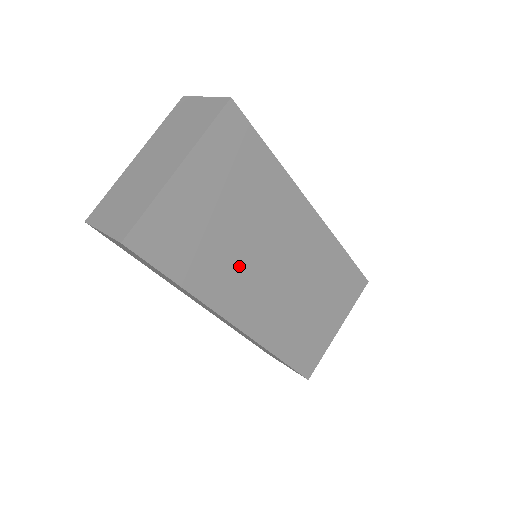
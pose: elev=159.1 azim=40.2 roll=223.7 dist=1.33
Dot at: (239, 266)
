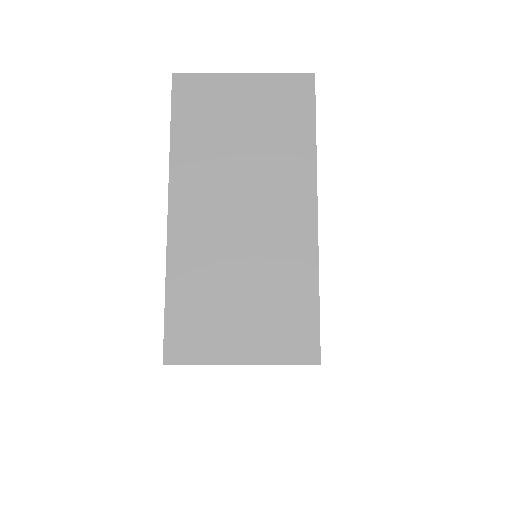
Dot at: occluded
